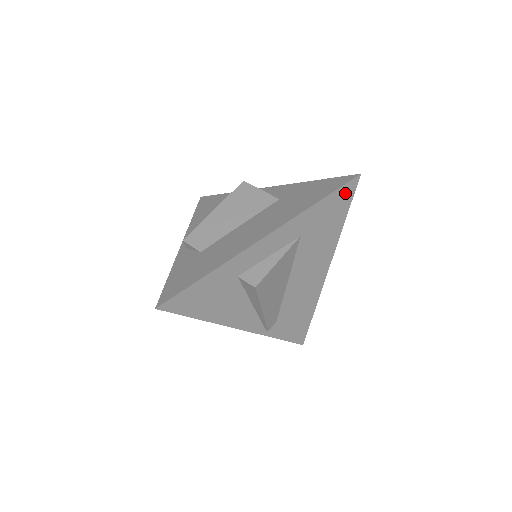
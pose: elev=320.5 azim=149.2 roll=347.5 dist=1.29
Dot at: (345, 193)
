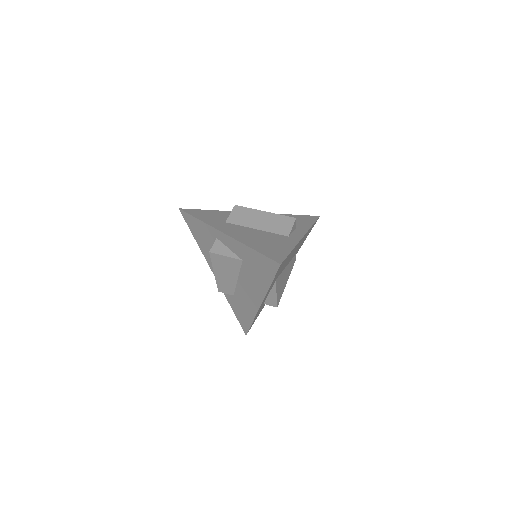
Dot at: (280, 267)
